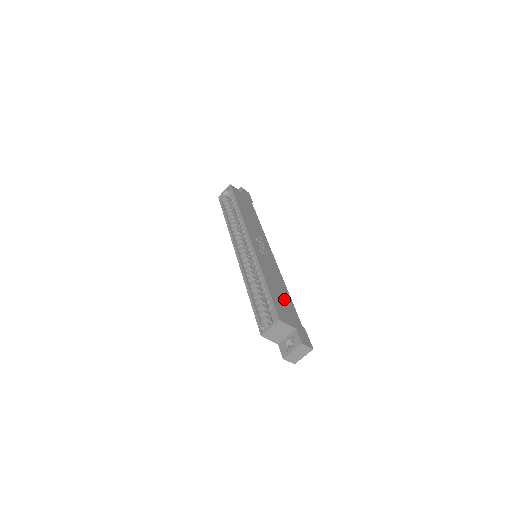
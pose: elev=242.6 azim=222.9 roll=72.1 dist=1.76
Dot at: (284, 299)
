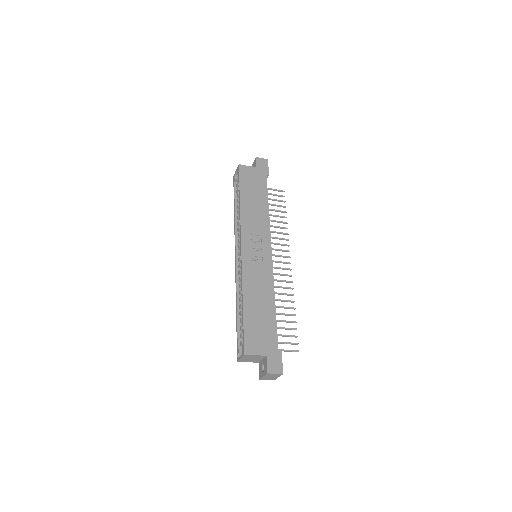
Dot at: (263, 319)
